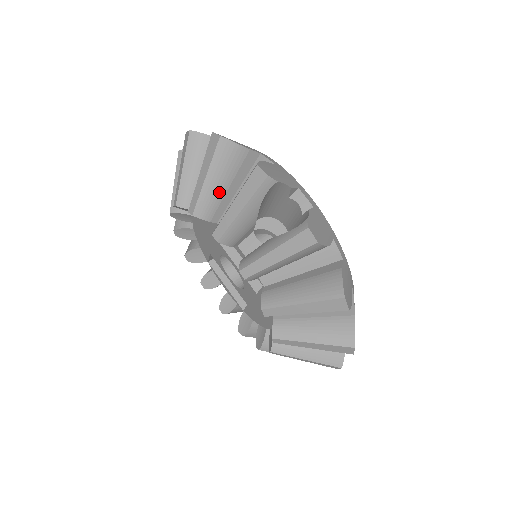
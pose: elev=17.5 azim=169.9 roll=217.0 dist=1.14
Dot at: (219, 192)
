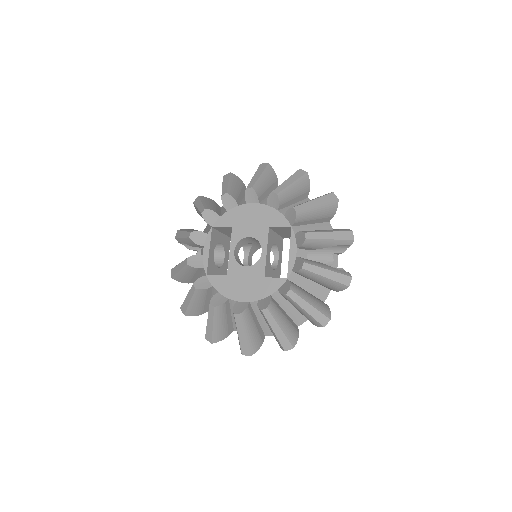
Dot at: (312, 217)
